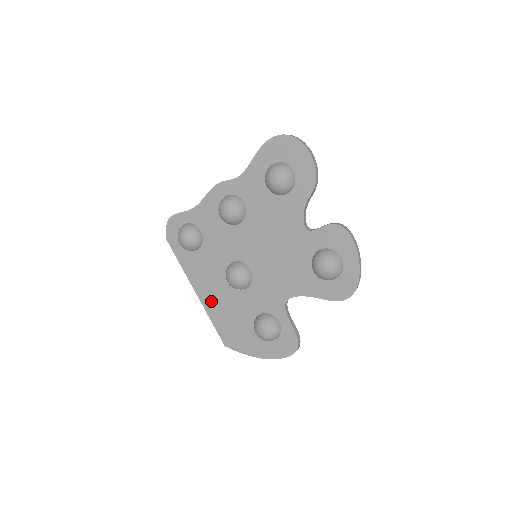
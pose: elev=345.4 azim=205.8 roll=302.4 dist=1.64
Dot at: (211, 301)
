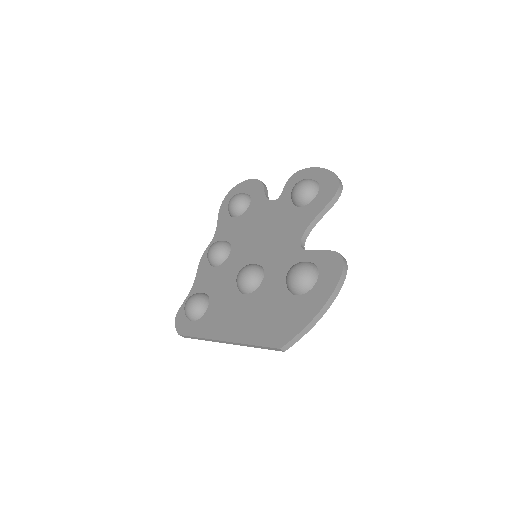
Dot at: (241, 328)
